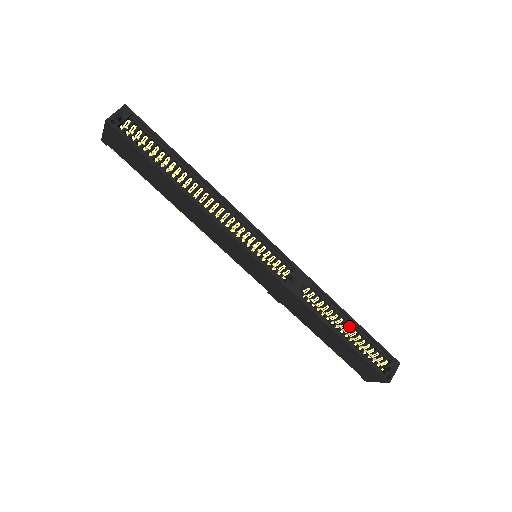
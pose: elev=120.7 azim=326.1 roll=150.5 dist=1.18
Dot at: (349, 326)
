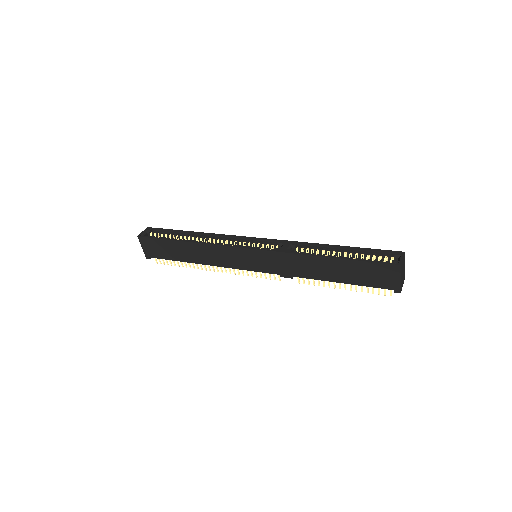
Dot at: (342, 252)
